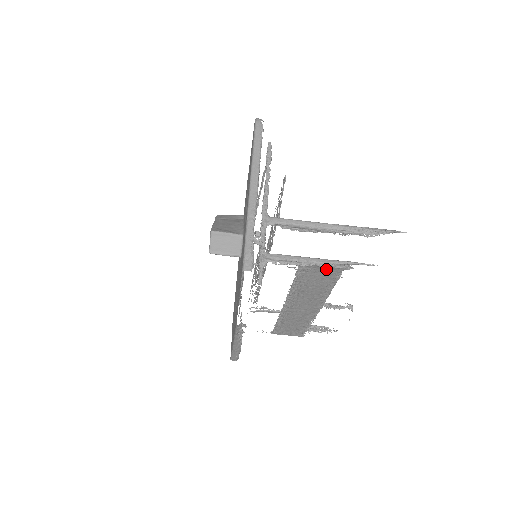
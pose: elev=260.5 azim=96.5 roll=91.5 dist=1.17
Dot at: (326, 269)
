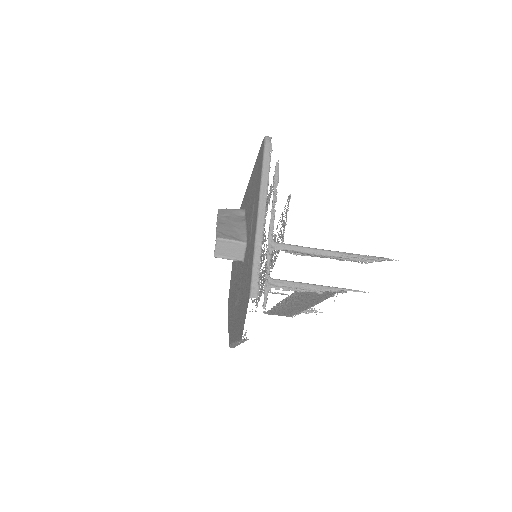
Dot at: occluded
